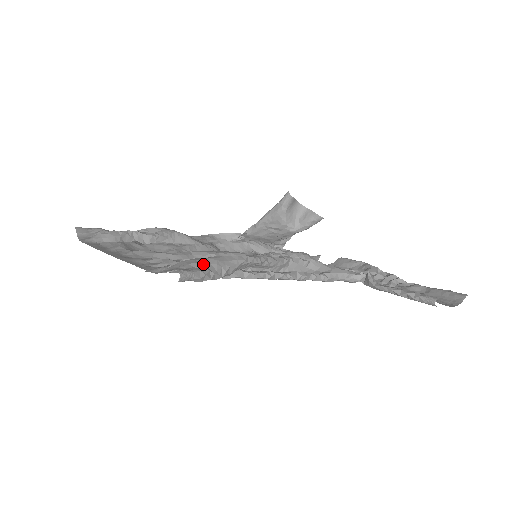
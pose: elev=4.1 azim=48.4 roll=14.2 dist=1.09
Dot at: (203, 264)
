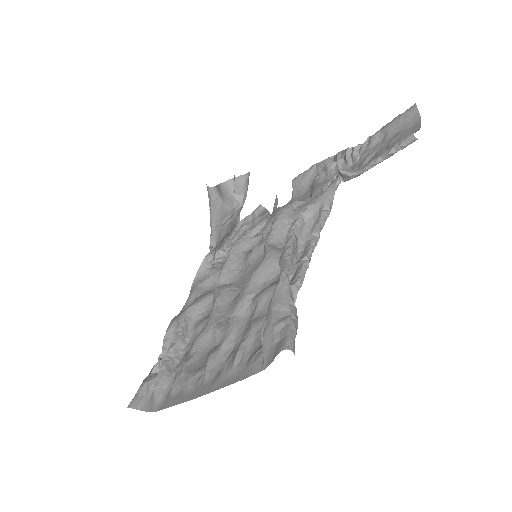
Dot at: (279, 319)
